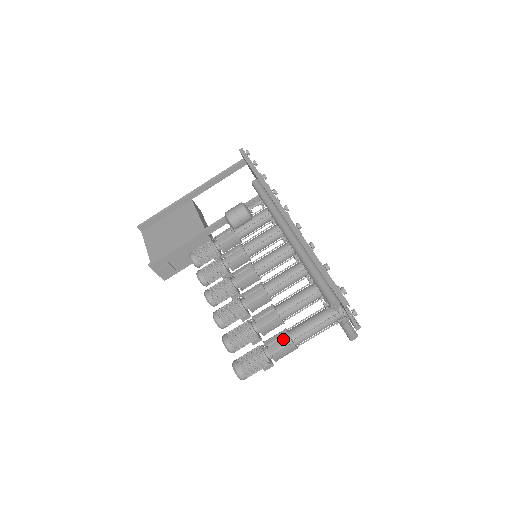
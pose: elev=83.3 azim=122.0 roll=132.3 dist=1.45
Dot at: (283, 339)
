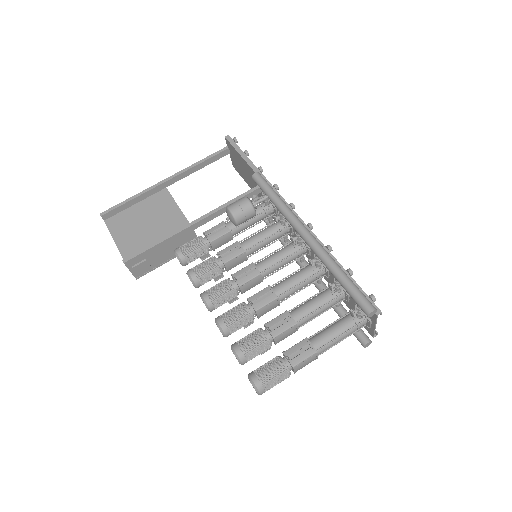
Dot at: (305, 349)
